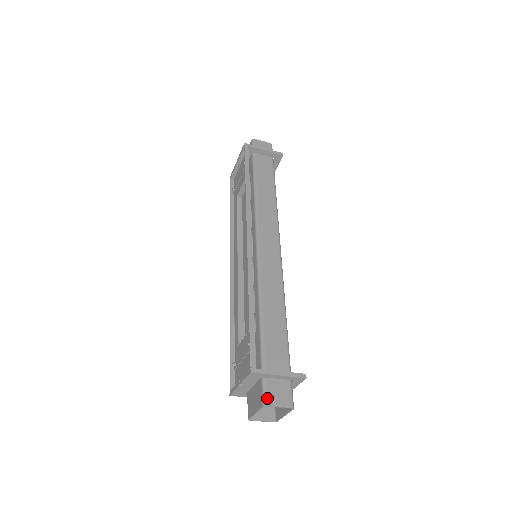
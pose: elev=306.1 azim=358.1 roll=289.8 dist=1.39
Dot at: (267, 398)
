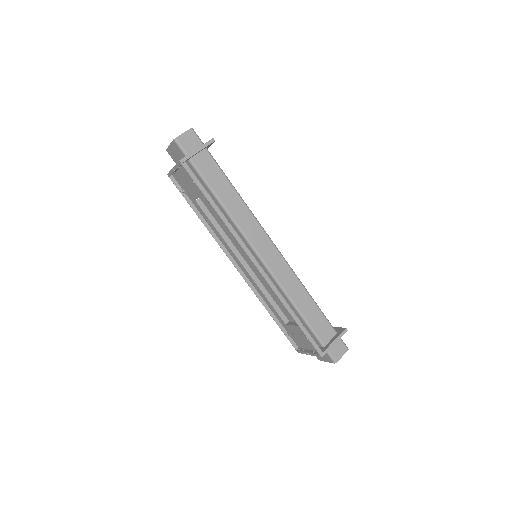
Dot at: (334, 358)
